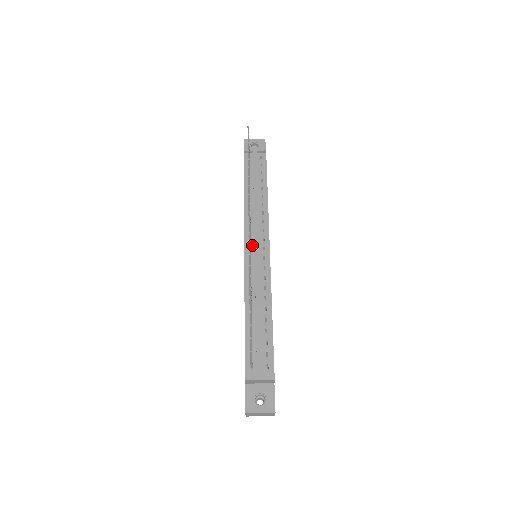
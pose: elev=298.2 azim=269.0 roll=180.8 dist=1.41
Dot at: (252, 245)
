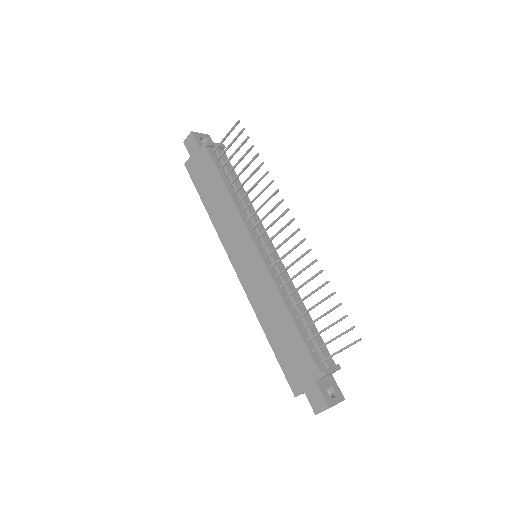
Dot at: (261, 244)
